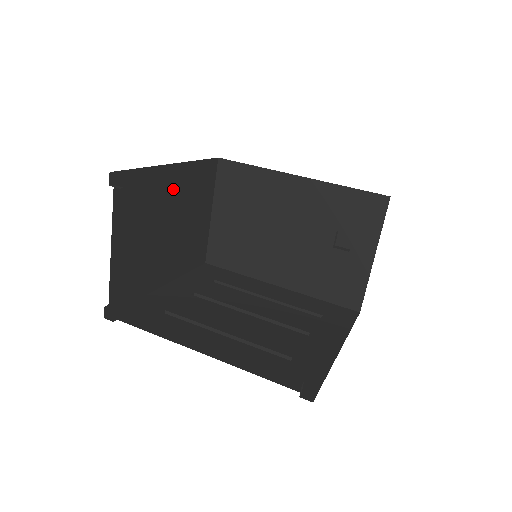
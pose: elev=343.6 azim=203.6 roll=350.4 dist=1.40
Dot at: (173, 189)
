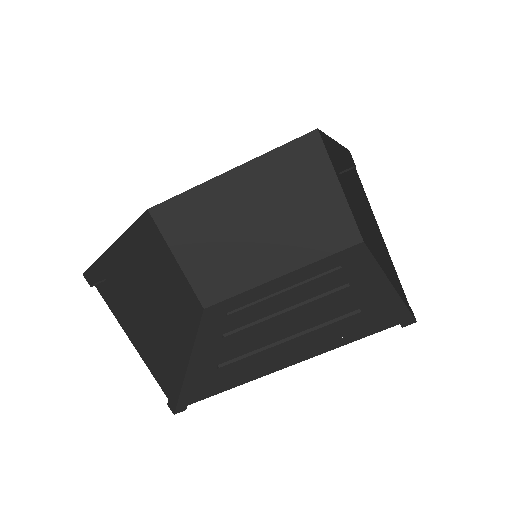
Dot at: (137, 259)
